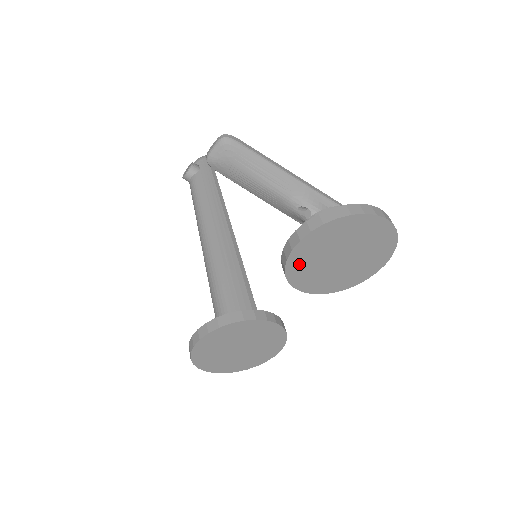
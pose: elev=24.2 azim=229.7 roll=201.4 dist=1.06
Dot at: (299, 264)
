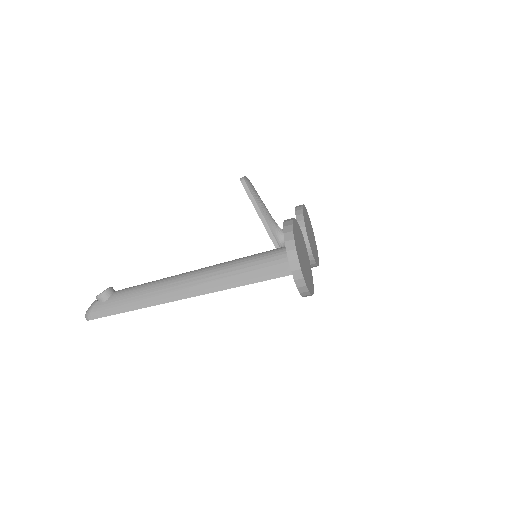
Dot at: (305, 218)
